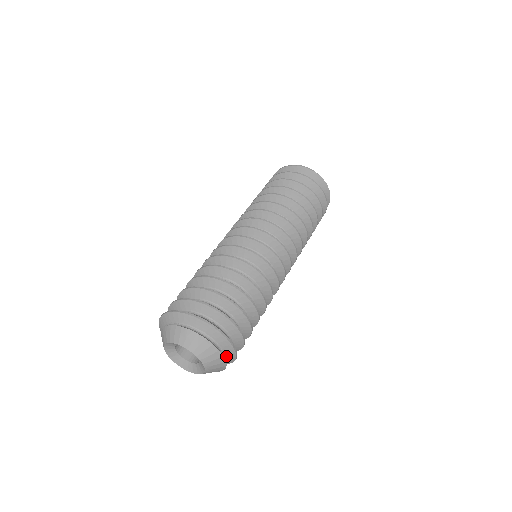
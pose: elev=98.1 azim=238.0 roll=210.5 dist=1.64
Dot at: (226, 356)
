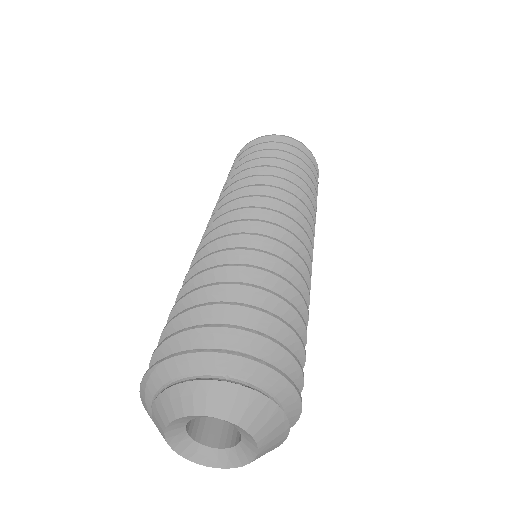
Dot at: occluded
